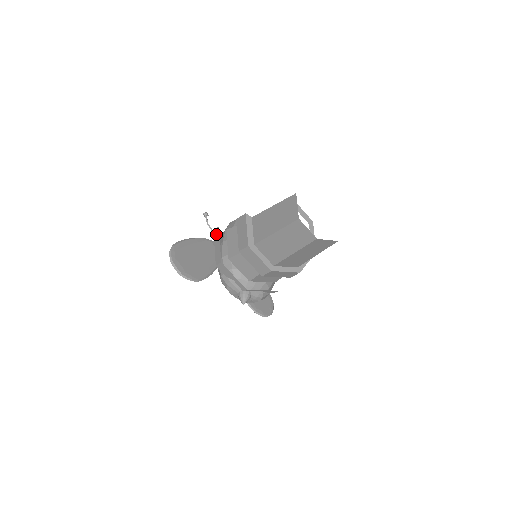
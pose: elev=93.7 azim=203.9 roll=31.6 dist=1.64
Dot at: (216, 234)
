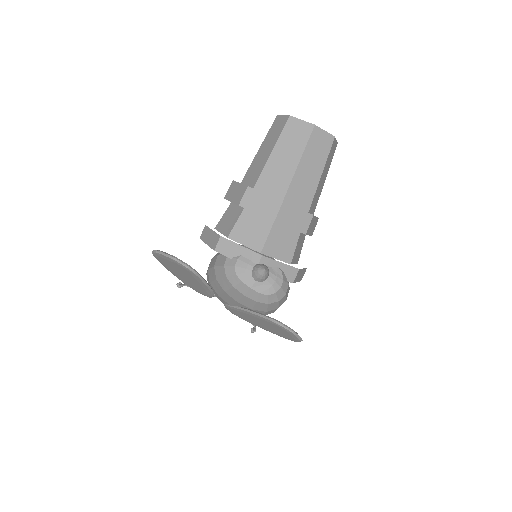
Dot at: (204, 234)
